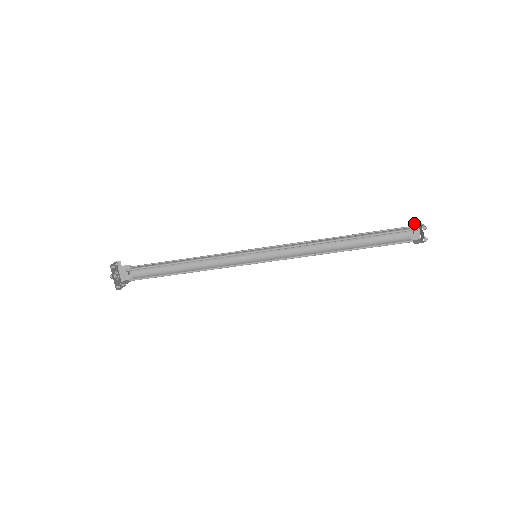
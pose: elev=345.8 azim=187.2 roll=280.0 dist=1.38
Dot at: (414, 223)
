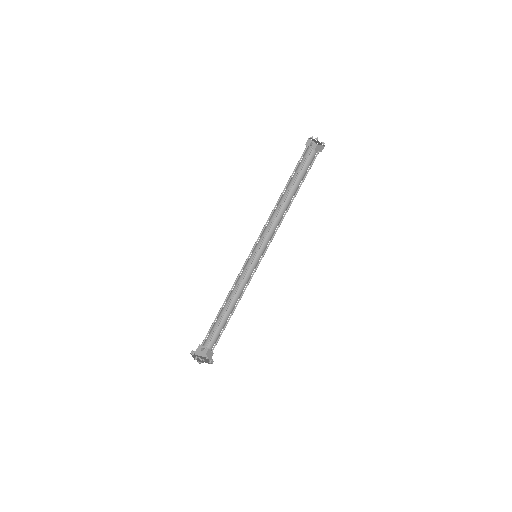
Dot at: (307, 141)
